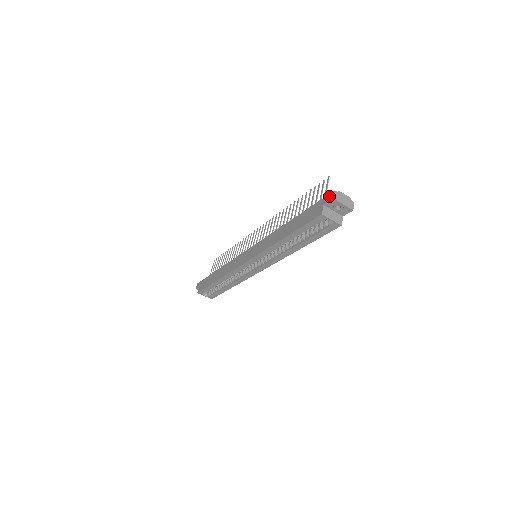
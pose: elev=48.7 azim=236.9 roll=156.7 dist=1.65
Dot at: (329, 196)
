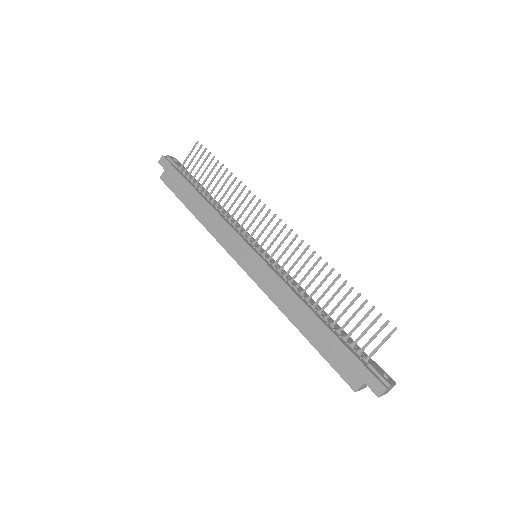
Dot at: (377, 385)
